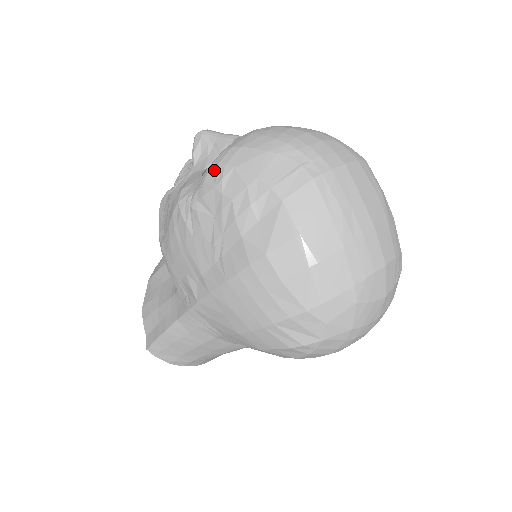
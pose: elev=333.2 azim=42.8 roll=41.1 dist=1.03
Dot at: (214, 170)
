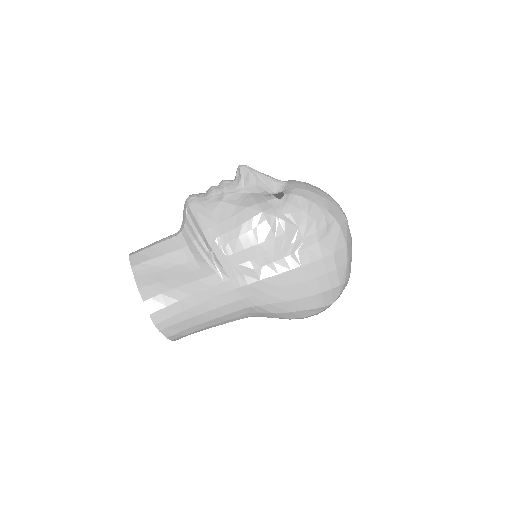
Dot at: (298, 200)
